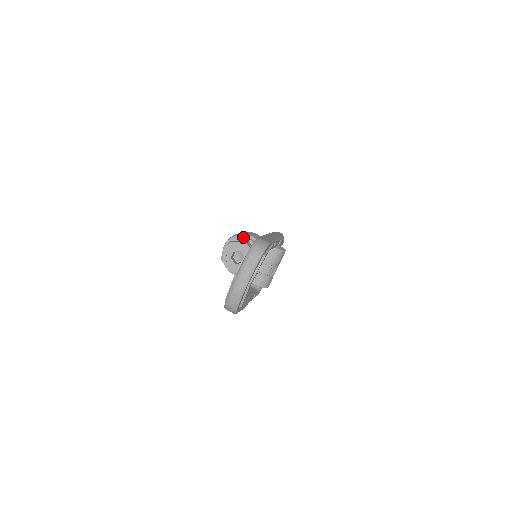
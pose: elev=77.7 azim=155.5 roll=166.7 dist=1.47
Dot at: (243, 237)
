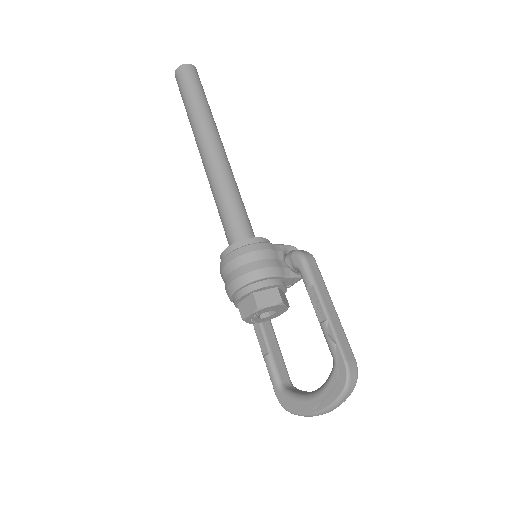
Dot at: (271, 286)
